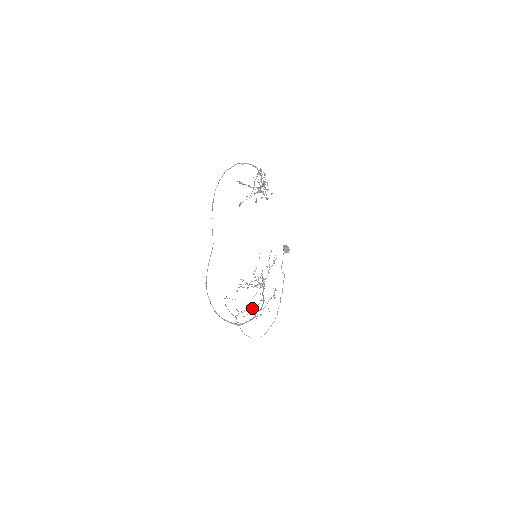
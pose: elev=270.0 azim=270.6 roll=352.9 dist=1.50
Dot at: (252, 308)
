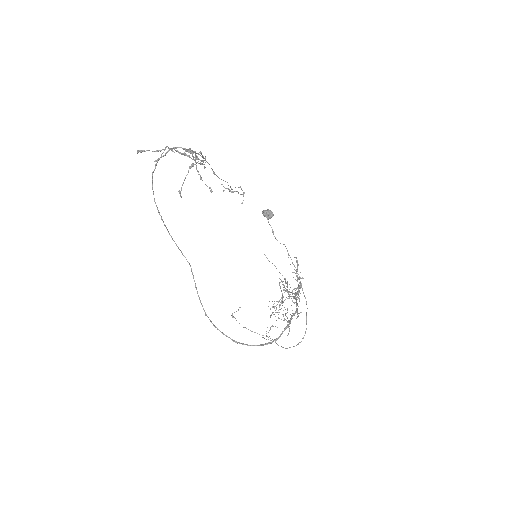
Dot at: occluded
